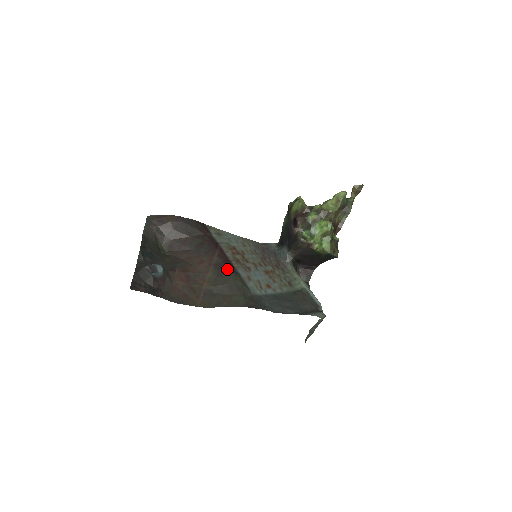
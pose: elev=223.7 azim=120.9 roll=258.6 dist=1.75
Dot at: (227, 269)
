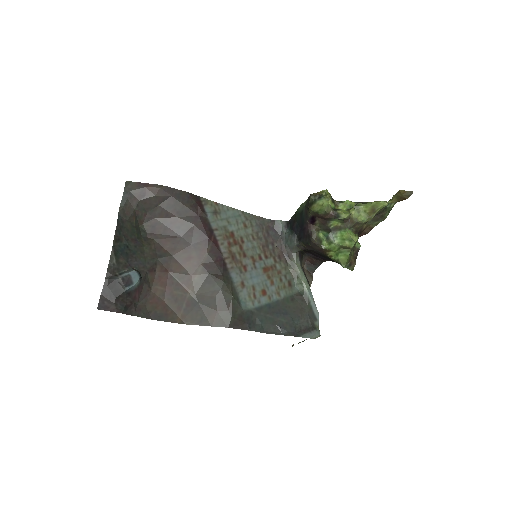
Dot at: (218, 274)
